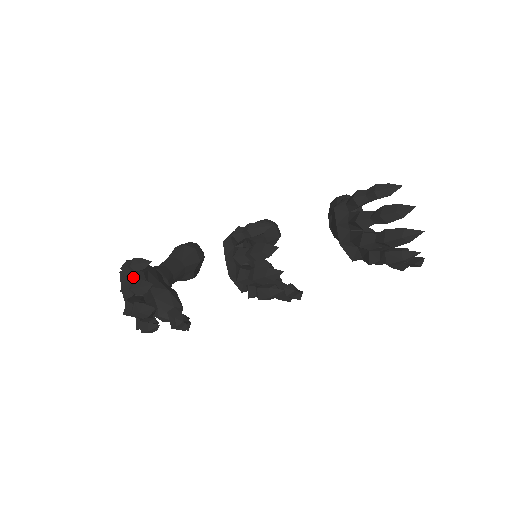
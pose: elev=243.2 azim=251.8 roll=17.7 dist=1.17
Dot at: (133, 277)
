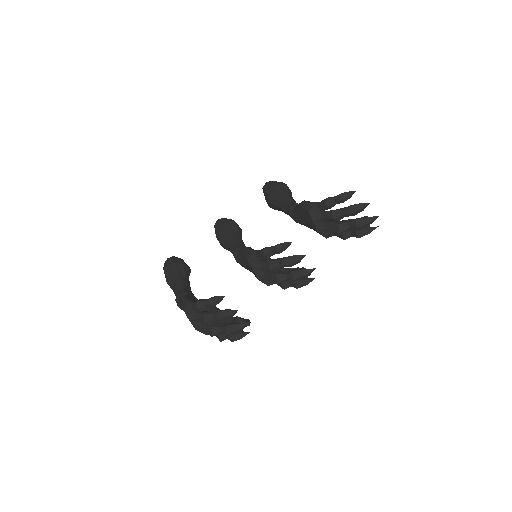
Dot at: occluded
